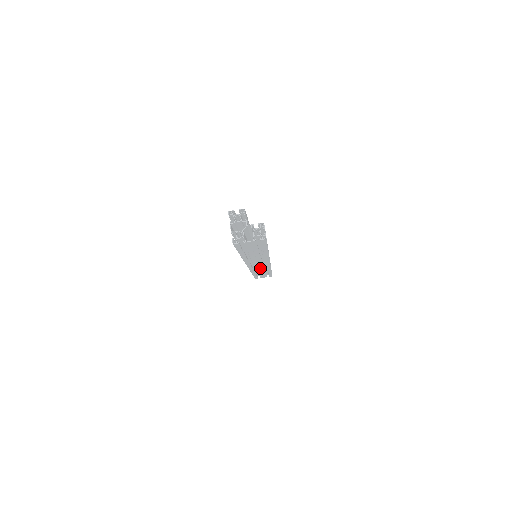
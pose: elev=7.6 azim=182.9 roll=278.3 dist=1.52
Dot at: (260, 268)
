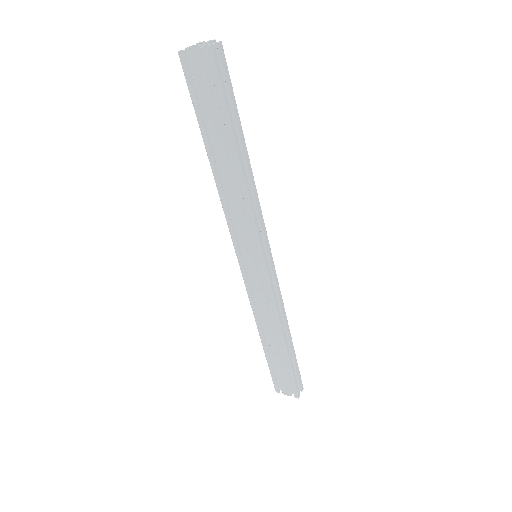
Dot at: (260, 294)
